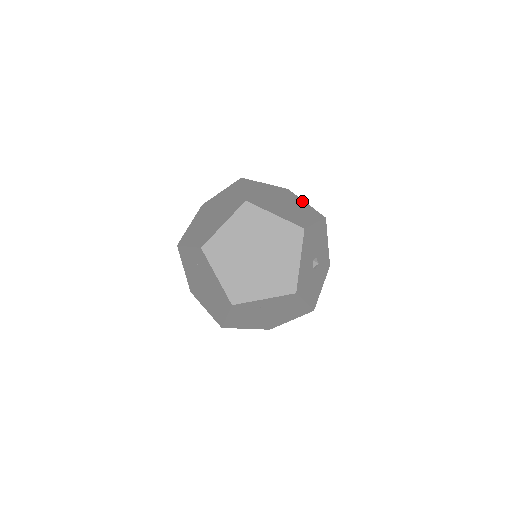
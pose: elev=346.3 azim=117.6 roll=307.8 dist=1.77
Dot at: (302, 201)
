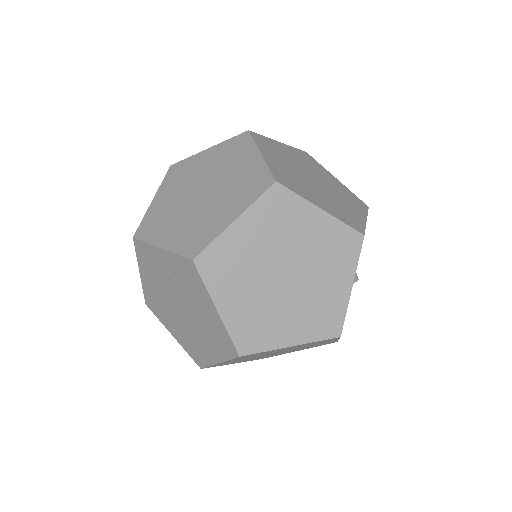
Dot at: (314, 213)
